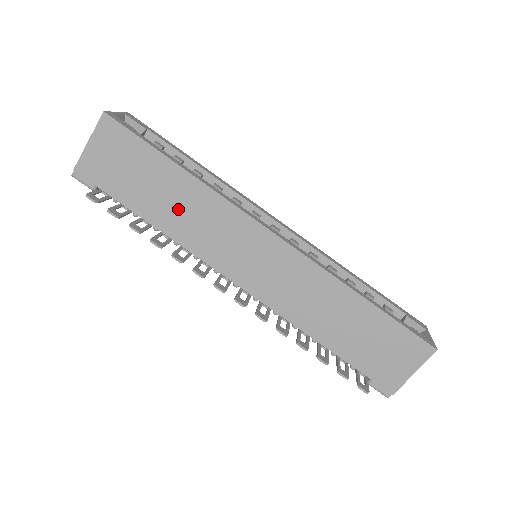
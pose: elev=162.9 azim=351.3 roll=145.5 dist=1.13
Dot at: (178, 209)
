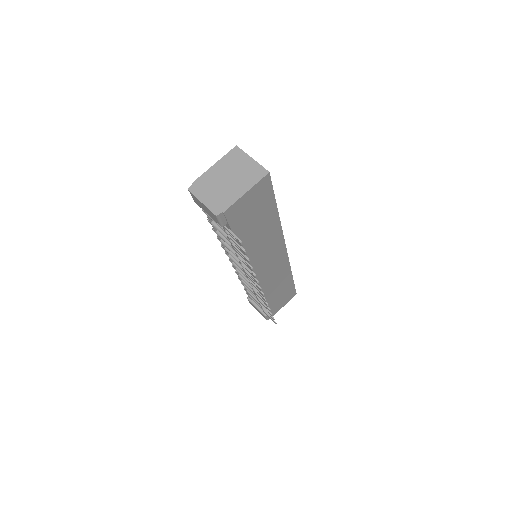
Dot at: (260, 239)
